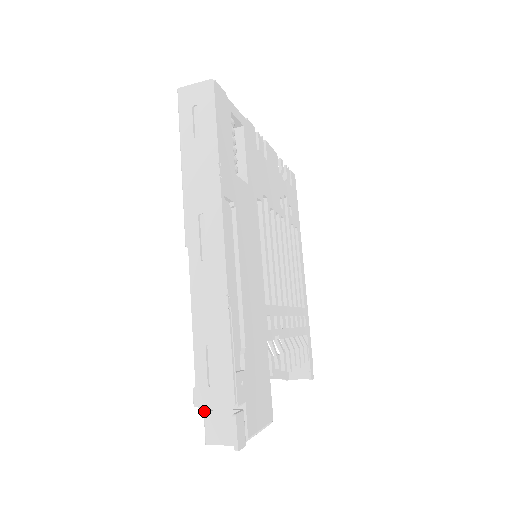
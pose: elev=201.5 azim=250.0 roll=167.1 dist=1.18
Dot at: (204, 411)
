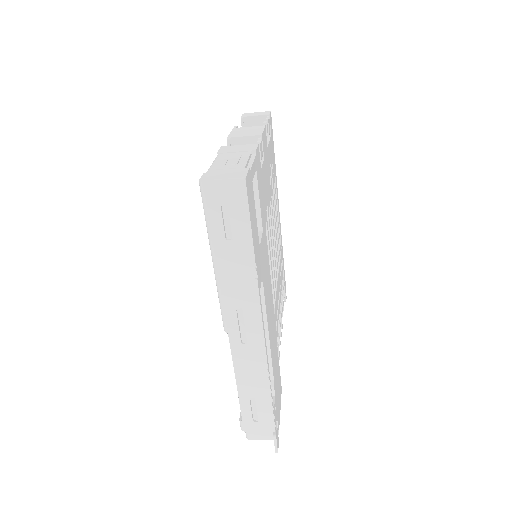
Dot at: occluded
